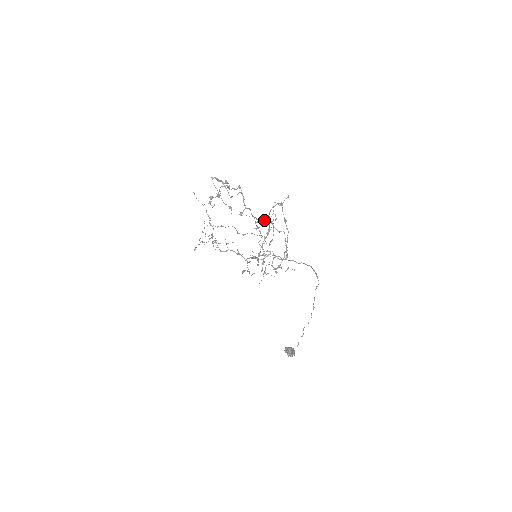
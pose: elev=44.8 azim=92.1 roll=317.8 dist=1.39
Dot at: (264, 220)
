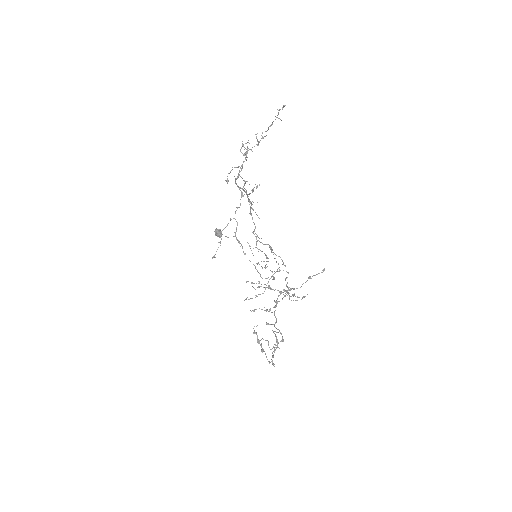
Dot at: occluded
